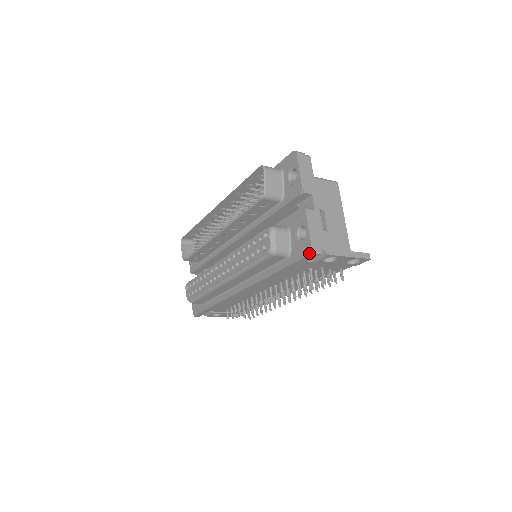
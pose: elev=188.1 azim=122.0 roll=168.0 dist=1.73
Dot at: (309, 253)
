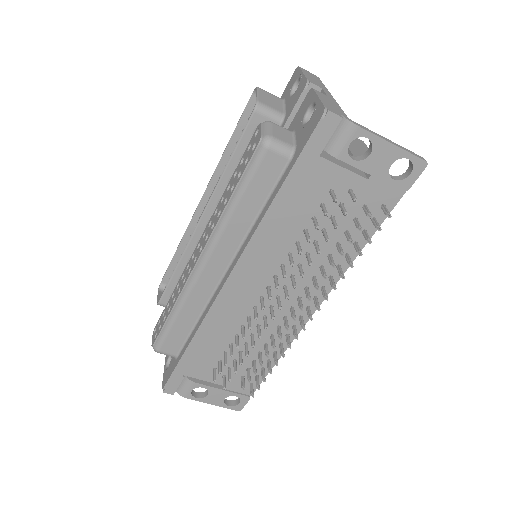
Dot at: (321, 115)
